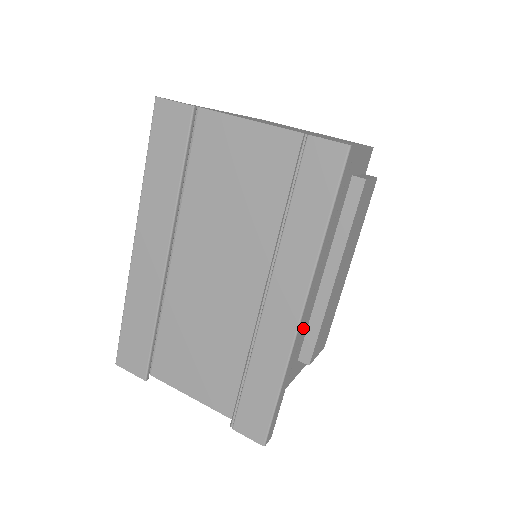
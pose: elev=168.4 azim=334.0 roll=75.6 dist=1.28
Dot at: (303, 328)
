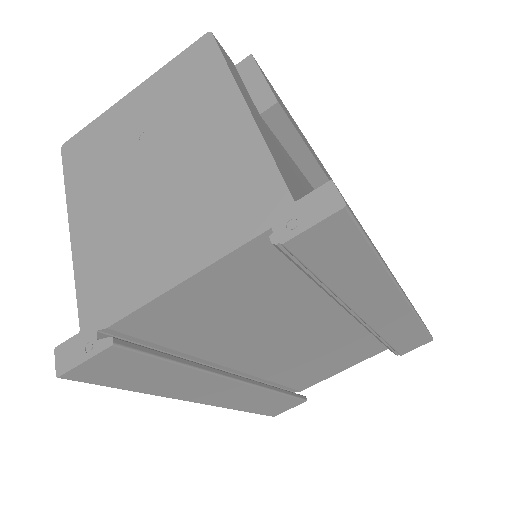
Dot at: occluded
